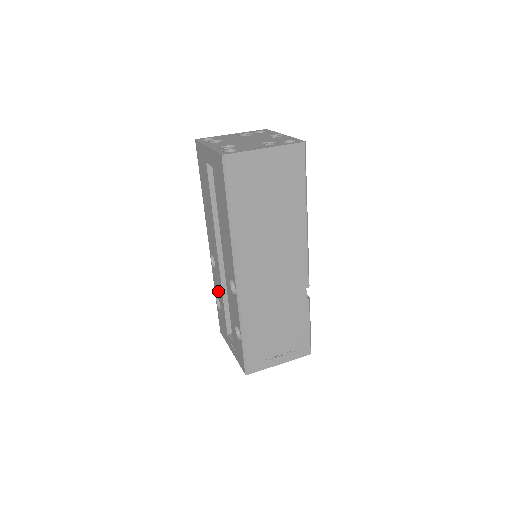
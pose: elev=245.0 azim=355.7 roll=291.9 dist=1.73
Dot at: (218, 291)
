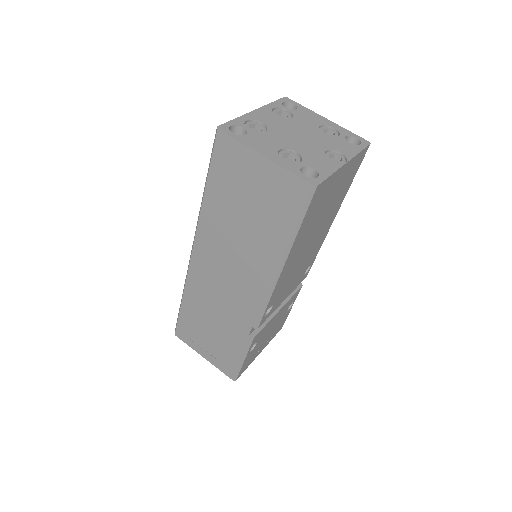
Dot at: occluded
